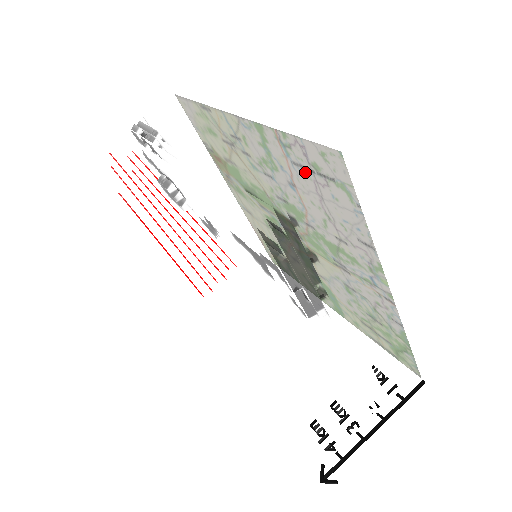
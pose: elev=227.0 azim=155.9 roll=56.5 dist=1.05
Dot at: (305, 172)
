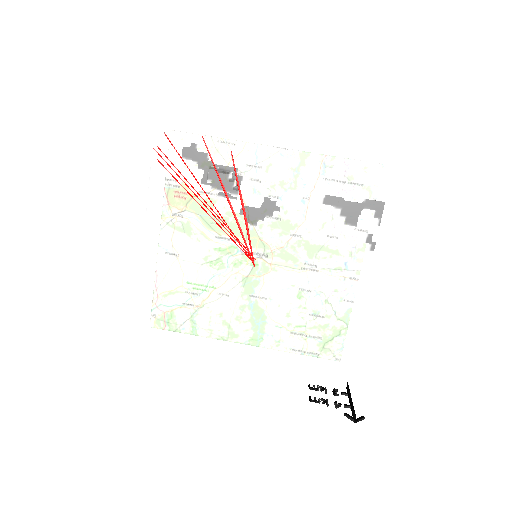
Dot at: occluded
